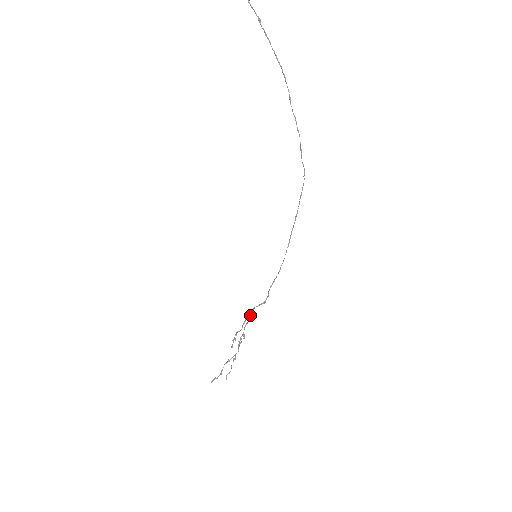
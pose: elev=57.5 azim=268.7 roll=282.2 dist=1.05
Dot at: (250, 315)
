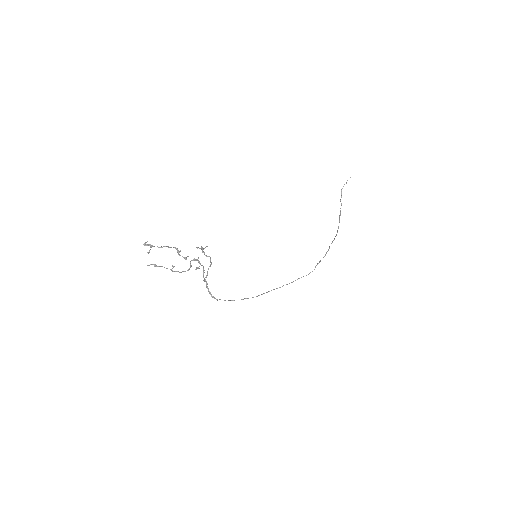
Dot at: (205, 279)
